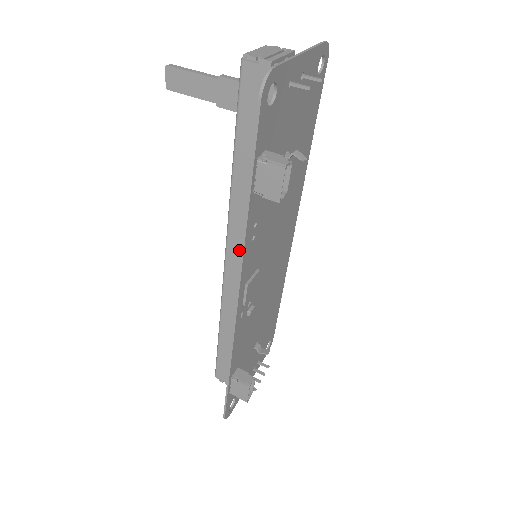
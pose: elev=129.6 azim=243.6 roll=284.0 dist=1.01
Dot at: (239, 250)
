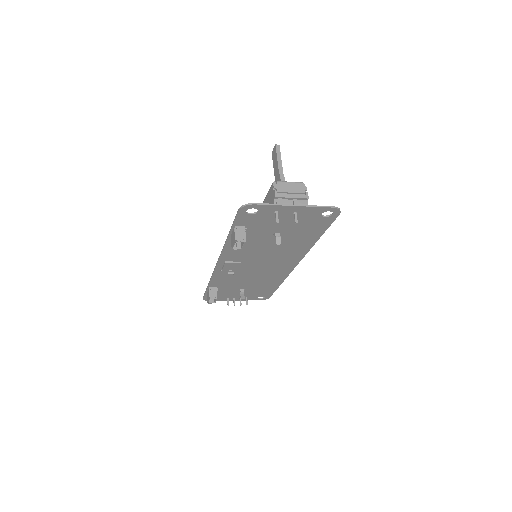
Dot at: occluded
